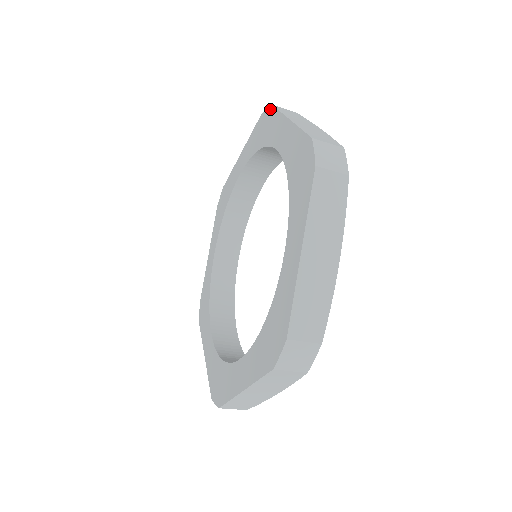
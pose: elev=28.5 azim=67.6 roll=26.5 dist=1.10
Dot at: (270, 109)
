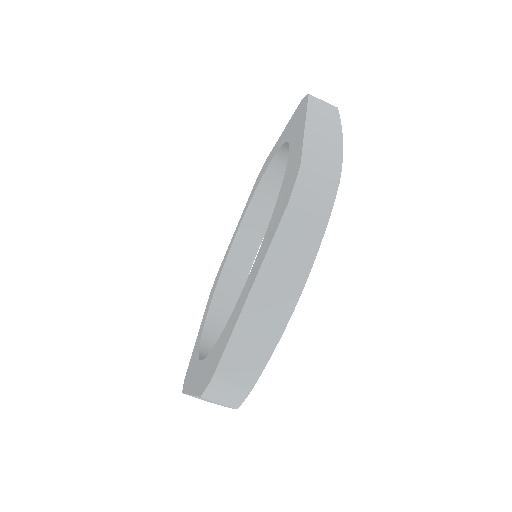
Dot at: (306, 99)
